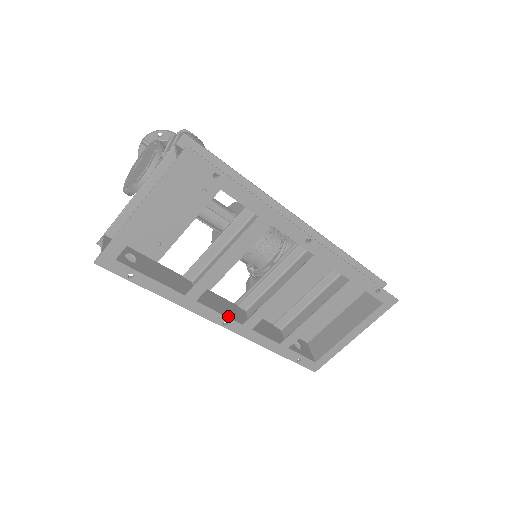
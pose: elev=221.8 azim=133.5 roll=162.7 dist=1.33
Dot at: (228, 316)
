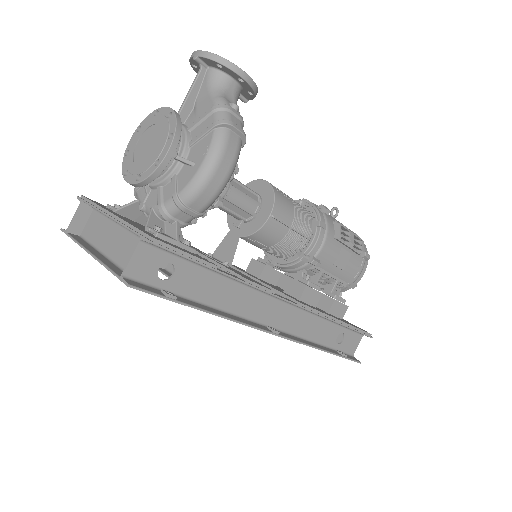
Dot at: occluded
